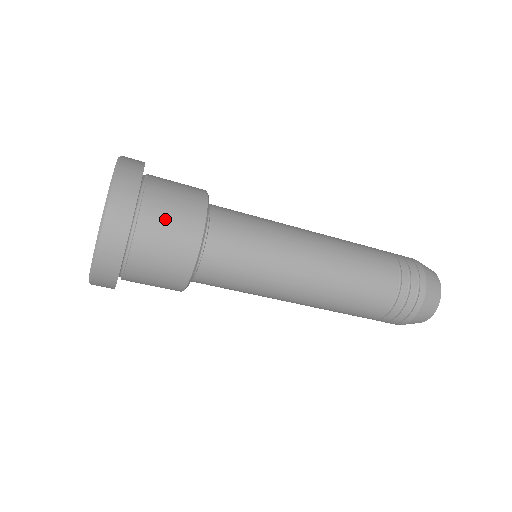
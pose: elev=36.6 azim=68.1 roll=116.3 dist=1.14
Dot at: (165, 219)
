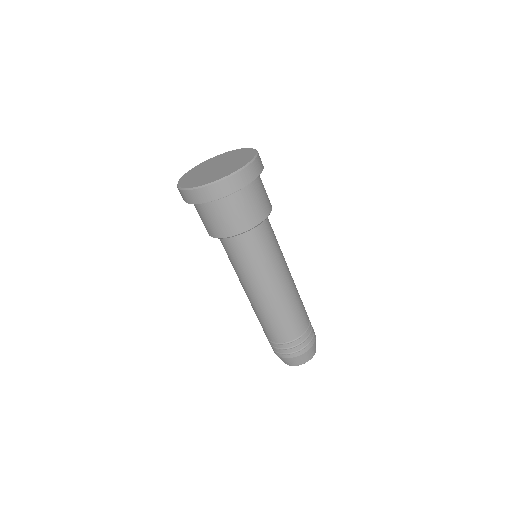
Dot at: occluded
